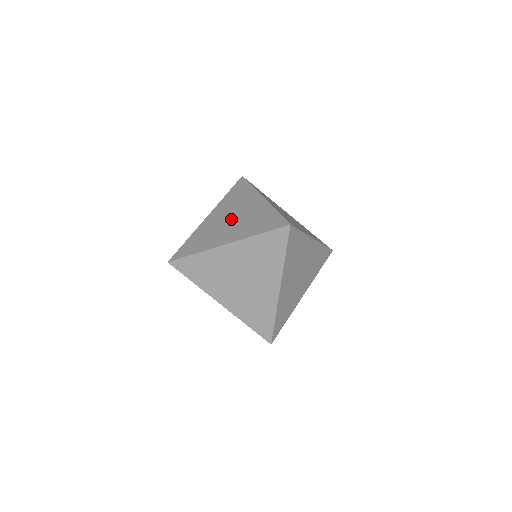
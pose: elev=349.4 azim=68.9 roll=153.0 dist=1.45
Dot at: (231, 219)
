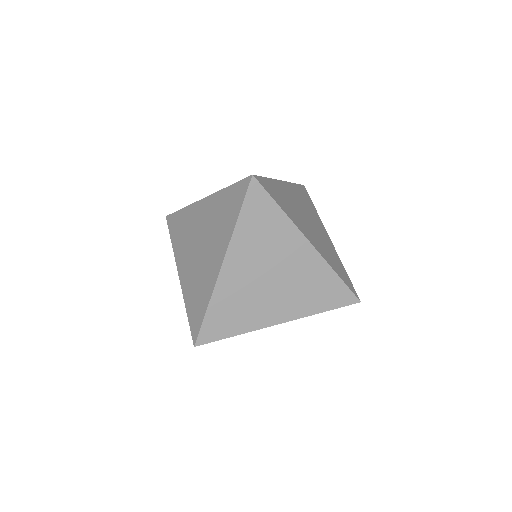
Dot at: (199, 246)
